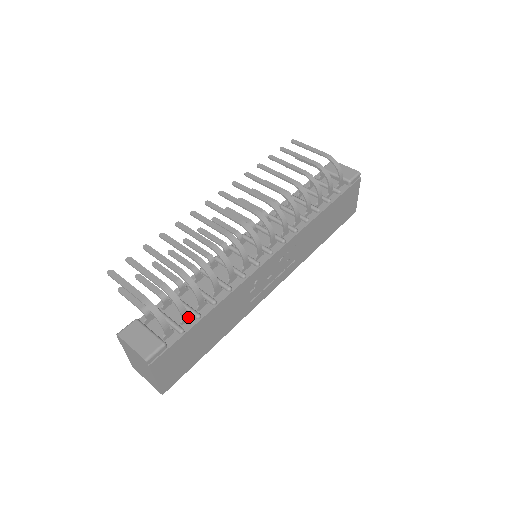
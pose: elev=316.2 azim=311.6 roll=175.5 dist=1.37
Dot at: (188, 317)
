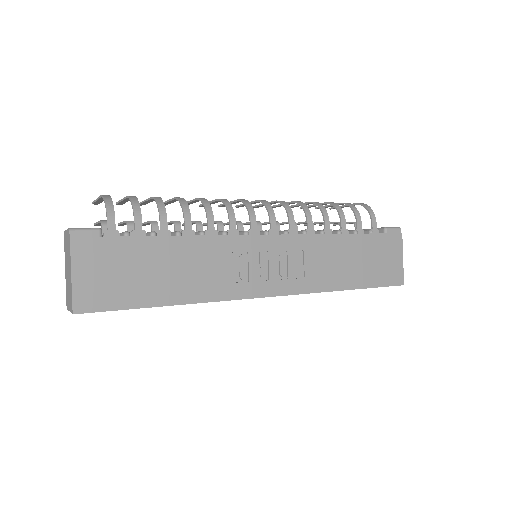
Dot at: (142, 232)
